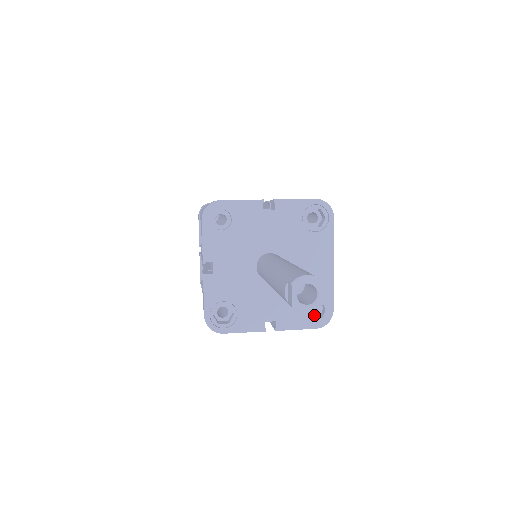
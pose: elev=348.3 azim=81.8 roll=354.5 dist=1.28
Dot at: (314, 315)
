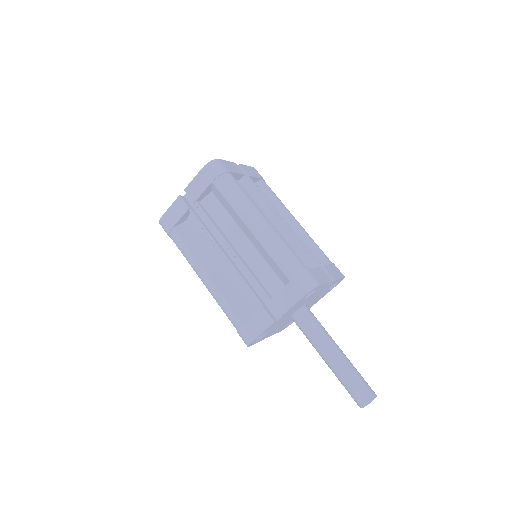
Dot at: occluded
